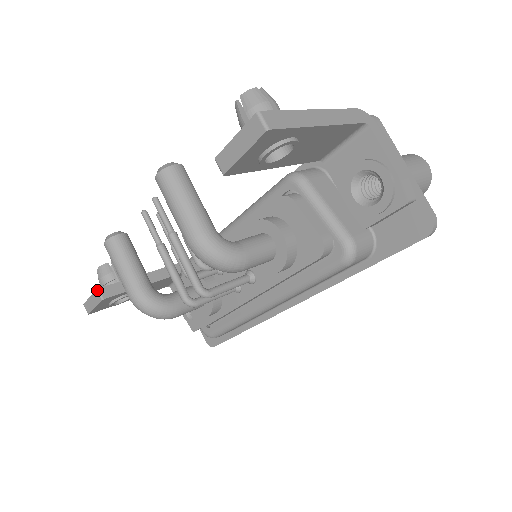
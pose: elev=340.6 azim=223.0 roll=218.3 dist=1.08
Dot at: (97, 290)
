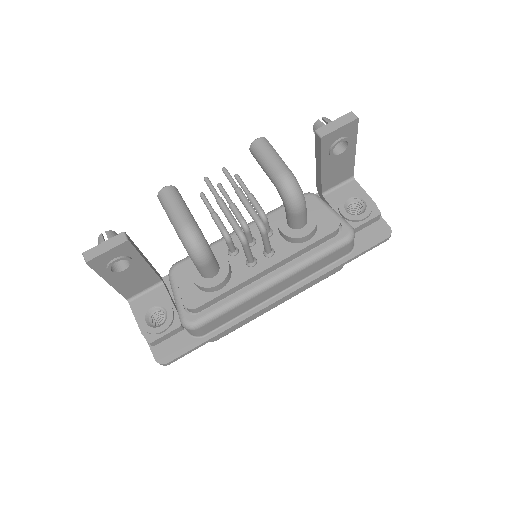
Dot at: (123, 232)
